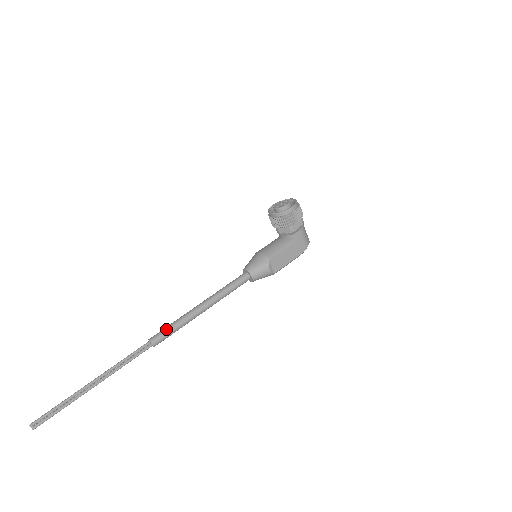
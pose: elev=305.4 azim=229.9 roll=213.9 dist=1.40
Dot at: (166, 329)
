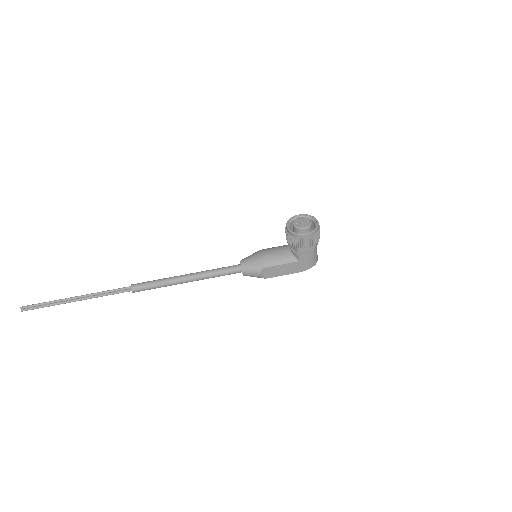
Dot at: (148, 284)
